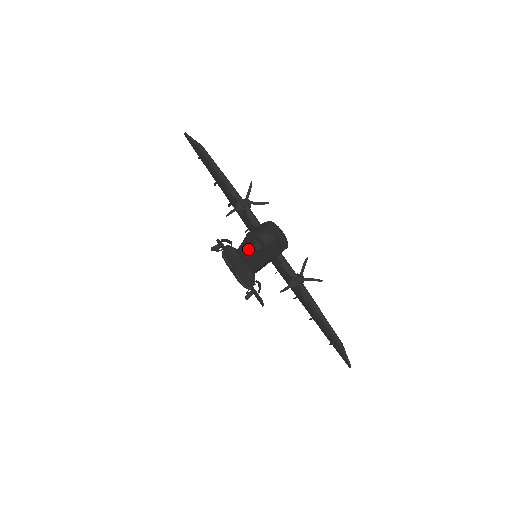
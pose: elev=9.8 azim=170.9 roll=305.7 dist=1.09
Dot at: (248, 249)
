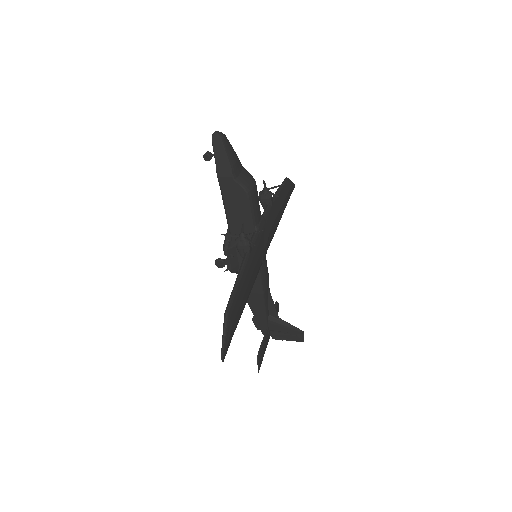
Dot at: (210, 153)
